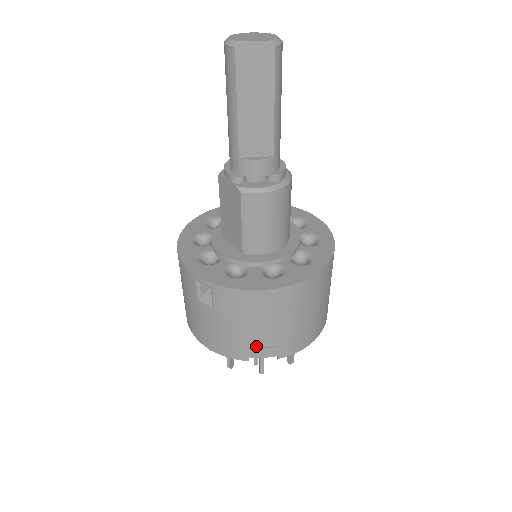
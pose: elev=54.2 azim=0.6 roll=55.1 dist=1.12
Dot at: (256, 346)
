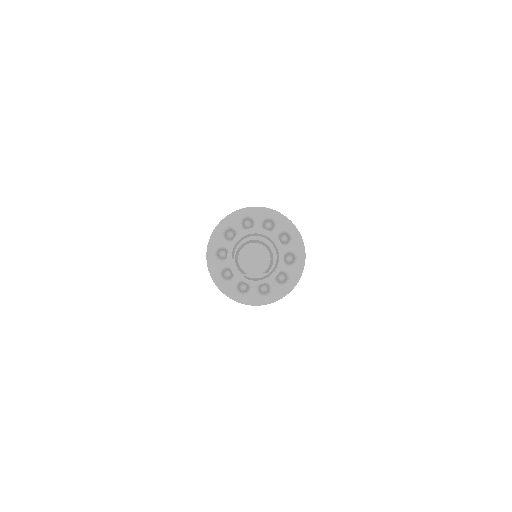
Dot at: occluded
